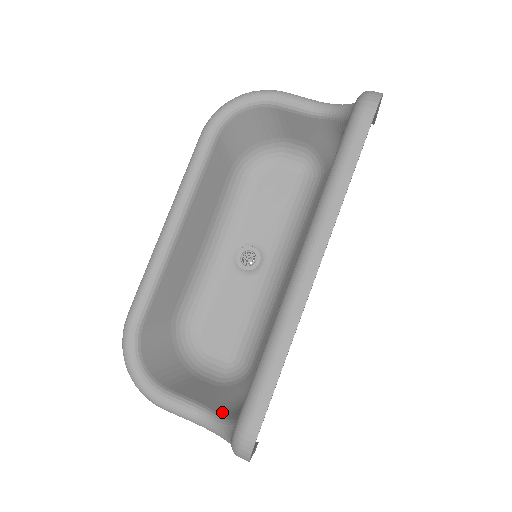
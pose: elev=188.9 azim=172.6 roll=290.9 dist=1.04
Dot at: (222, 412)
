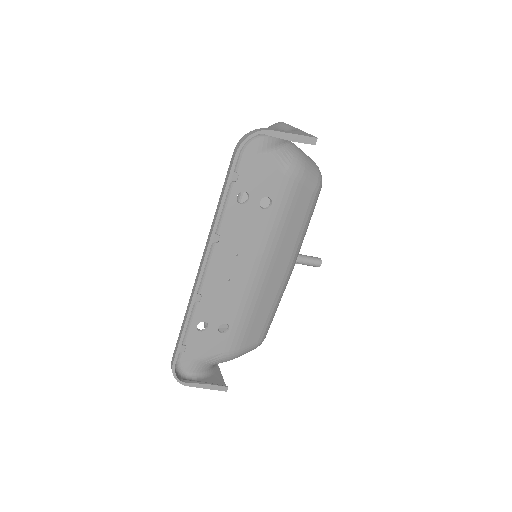
Dot at: occluded
